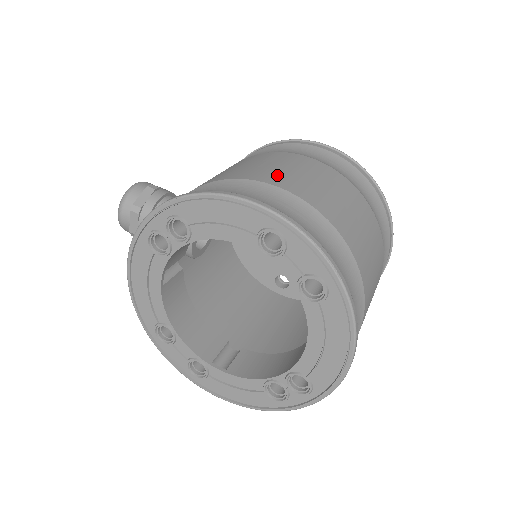
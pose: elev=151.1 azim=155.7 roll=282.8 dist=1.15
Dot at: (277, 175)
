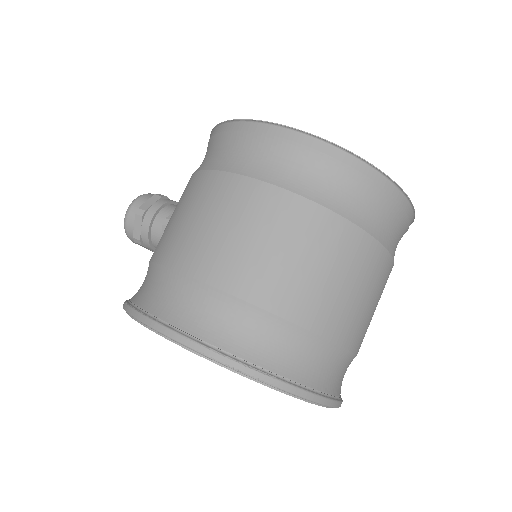
Dot at: (203, 251)
